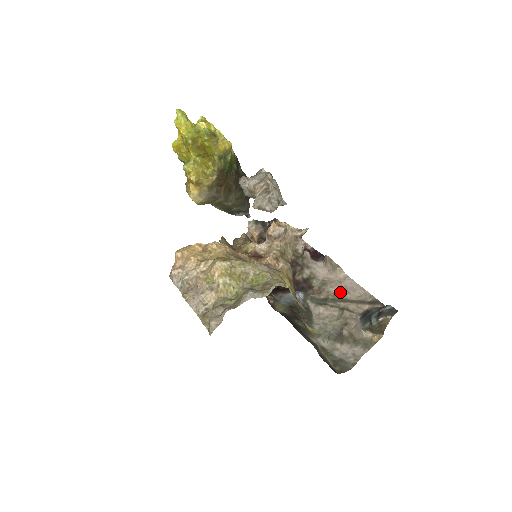
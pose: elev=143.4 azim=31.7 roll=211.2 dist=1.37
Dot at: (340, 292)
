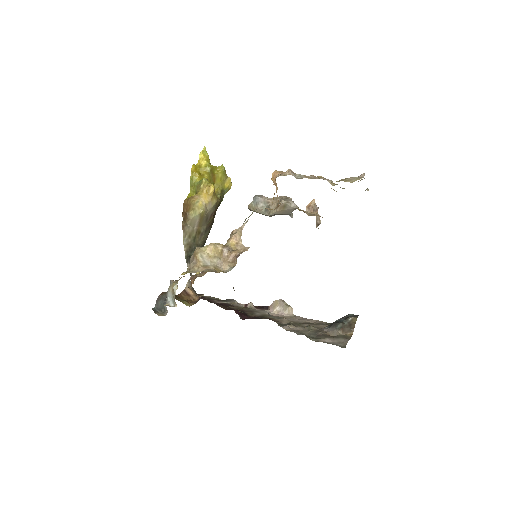
Dot at: (297, 321)
